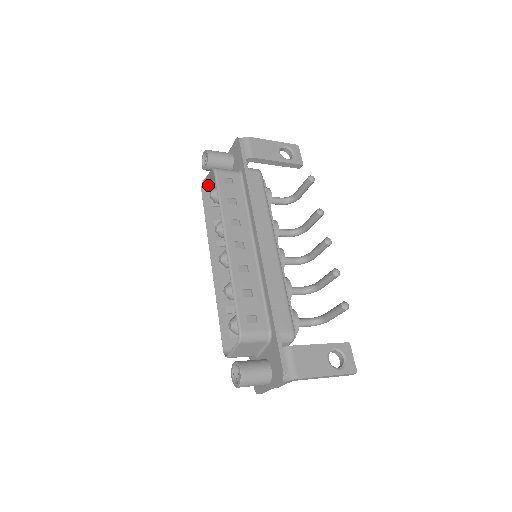
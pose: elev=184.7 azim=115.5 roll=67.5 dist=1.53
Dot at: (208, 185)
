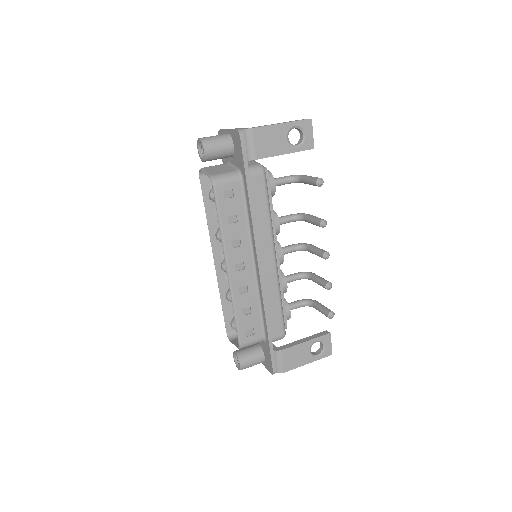
Dot at: occluded
